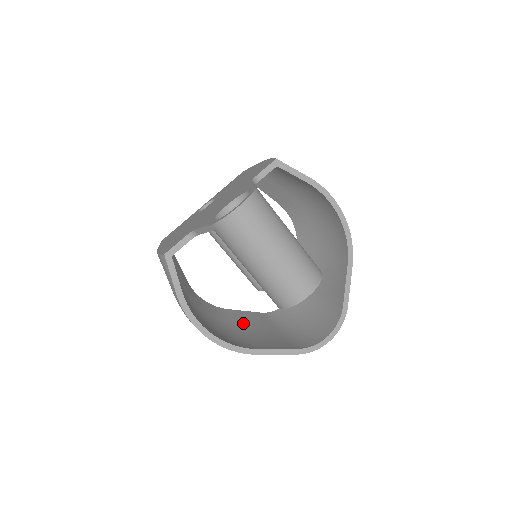
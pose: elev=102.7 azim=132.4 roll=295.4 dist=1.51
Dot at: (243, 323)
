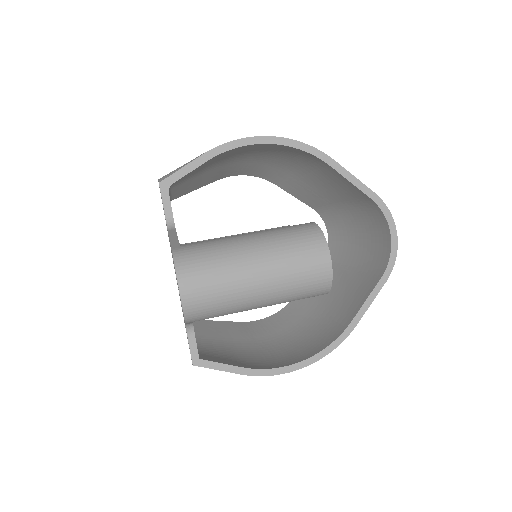
Dot at: (317, 298)
